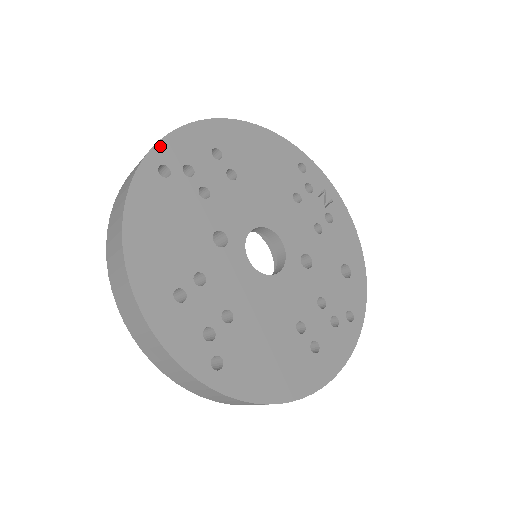
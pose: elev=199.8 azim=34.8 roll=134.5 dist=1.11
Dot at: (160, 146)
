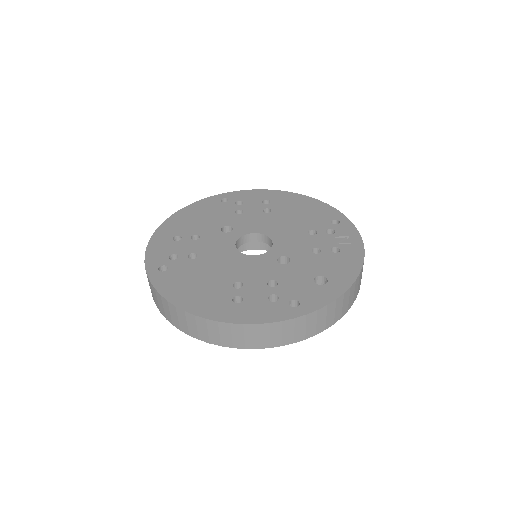
Dot at: (233, 193)
